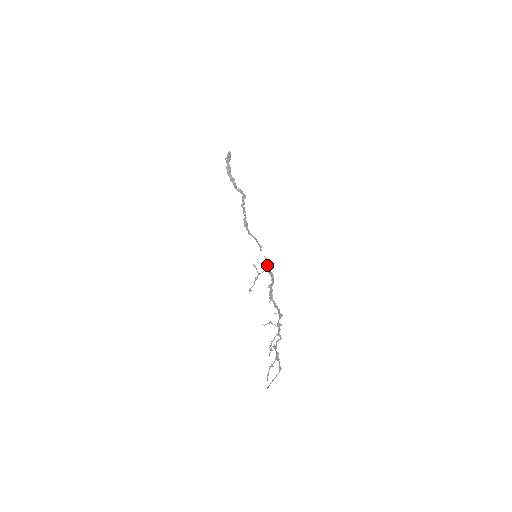
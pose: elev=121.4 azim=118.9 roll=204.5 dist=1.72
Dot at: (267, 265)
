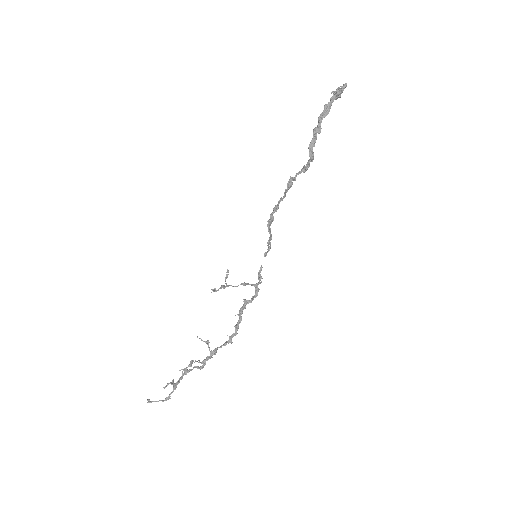
Dot at: (258, 278)
